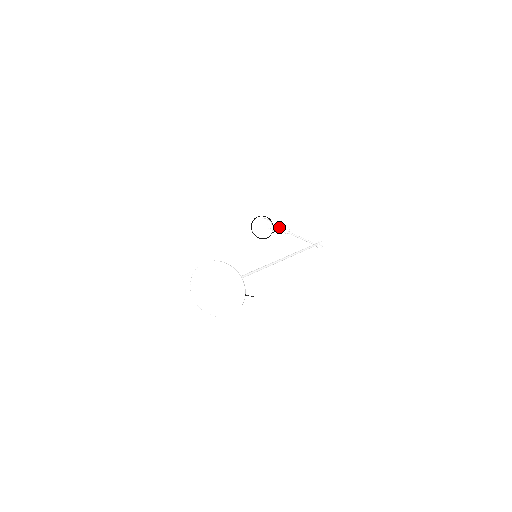
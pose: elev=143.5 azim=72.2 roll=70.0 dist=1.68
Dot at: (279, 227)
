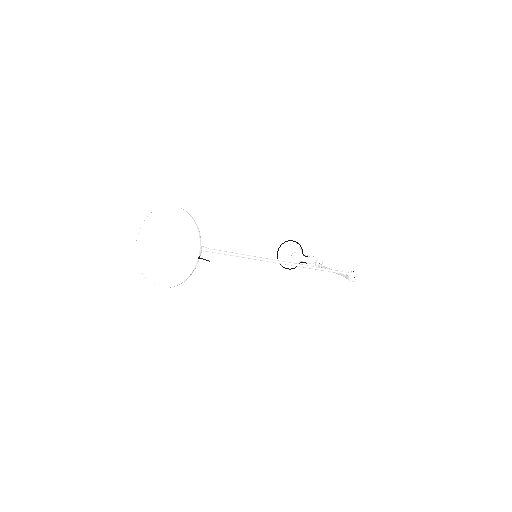
Dot at: (310, 258)
